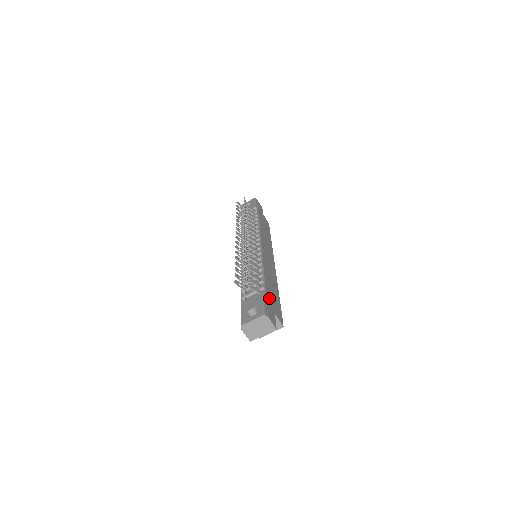
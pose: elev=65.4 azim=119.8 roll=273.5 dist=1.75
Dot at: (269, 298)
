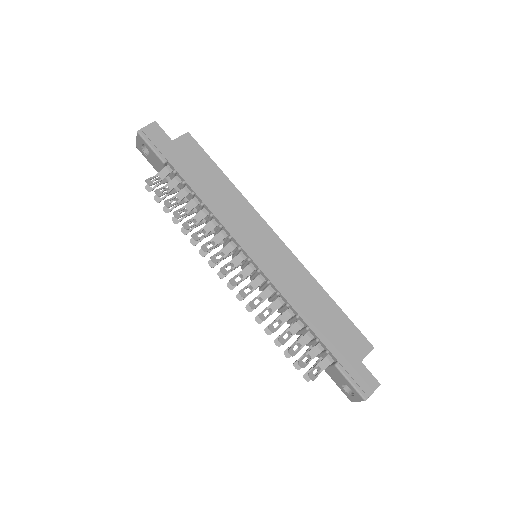
Dot at: (342, 354)
